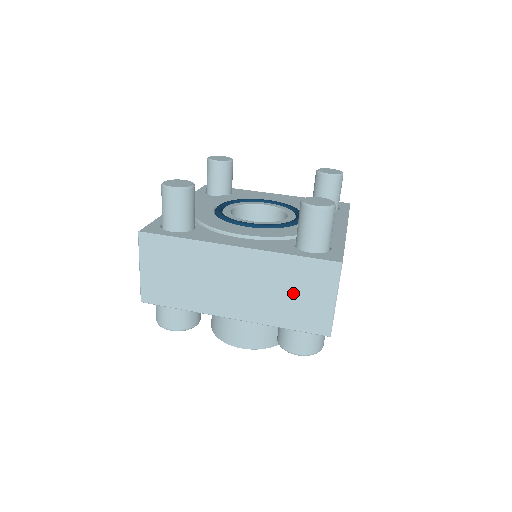
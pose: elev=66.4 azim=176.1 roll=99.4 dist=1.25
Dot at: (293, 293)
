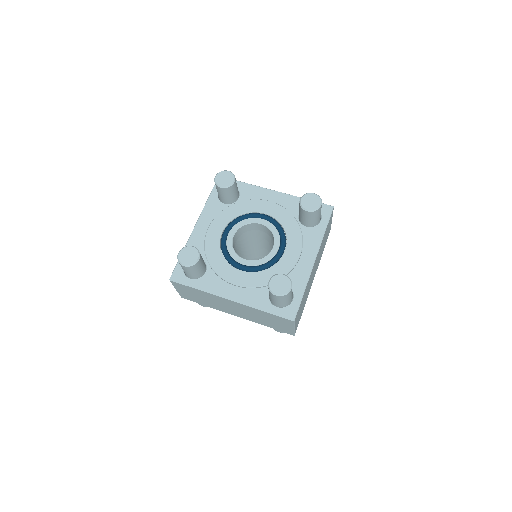
Dot at: (269, 320)
